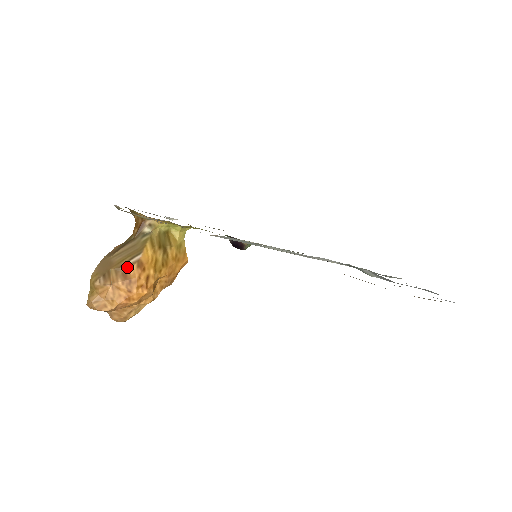
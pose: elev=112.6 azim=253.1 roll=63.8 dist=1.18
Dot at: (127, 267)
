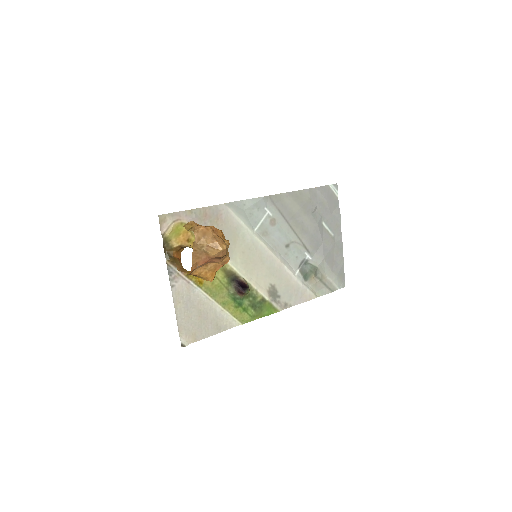
Dot at: occluded
